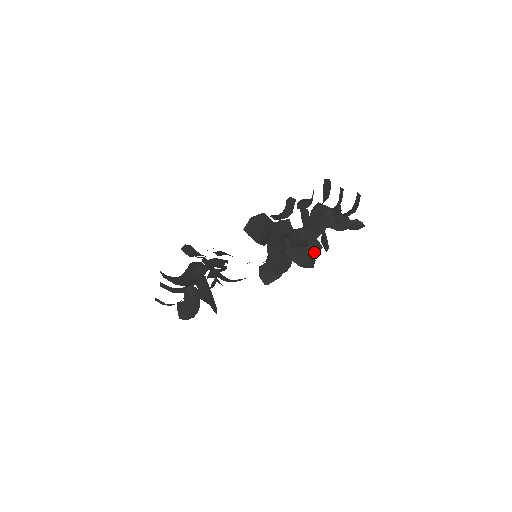
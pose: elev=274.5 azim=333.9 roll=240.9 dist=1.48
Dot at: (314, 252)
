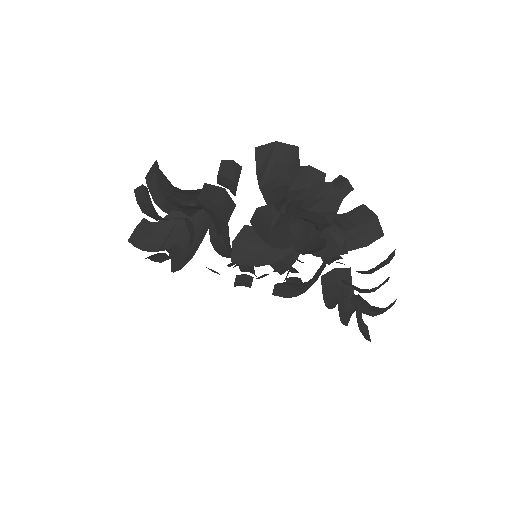
Dot at: (191, 244)
